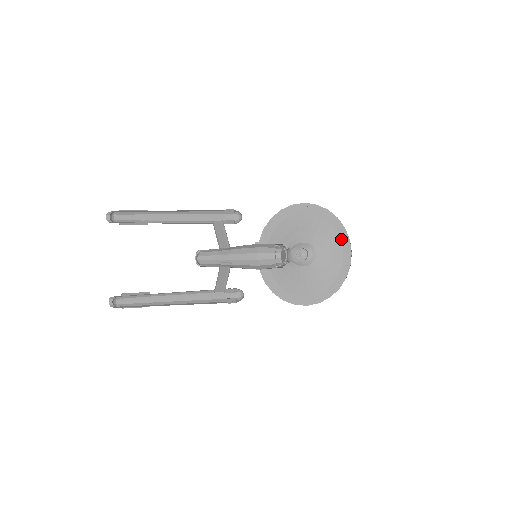
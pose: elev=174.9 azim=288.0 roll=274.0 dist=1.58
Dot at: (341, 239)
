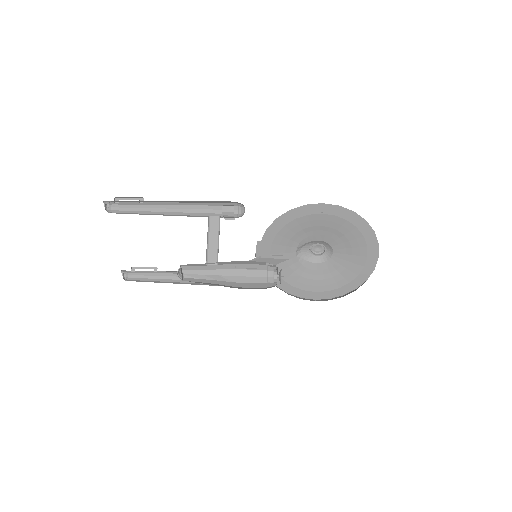
Dot at: (367, 242)
